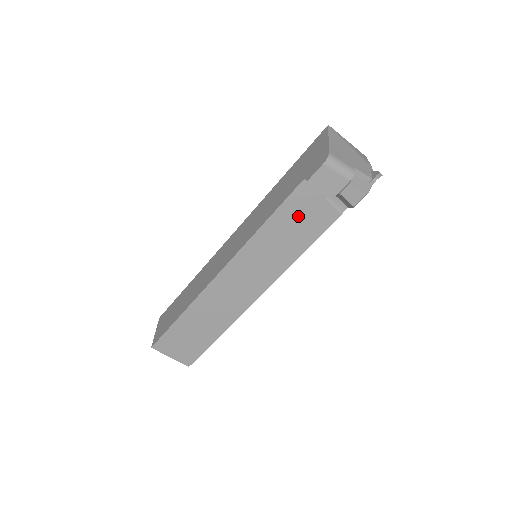
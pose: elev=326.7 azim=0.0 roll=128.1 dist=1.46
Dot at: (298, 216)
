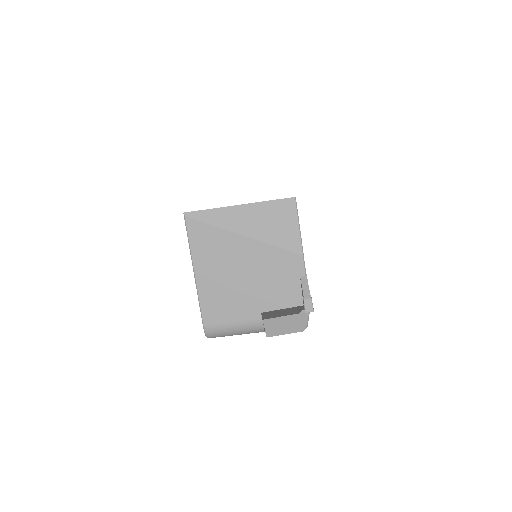
Dot at: occluded
